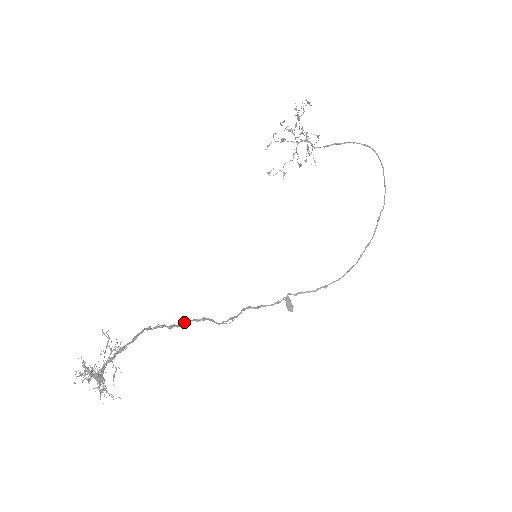
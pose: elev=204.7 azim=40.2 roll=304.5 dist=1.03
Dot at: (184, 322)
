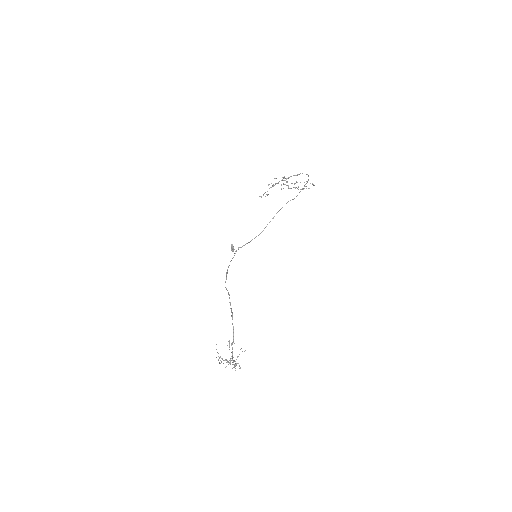
Dot at: occluded
